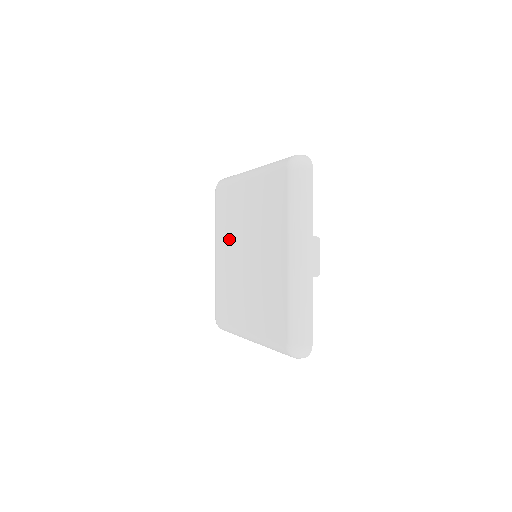
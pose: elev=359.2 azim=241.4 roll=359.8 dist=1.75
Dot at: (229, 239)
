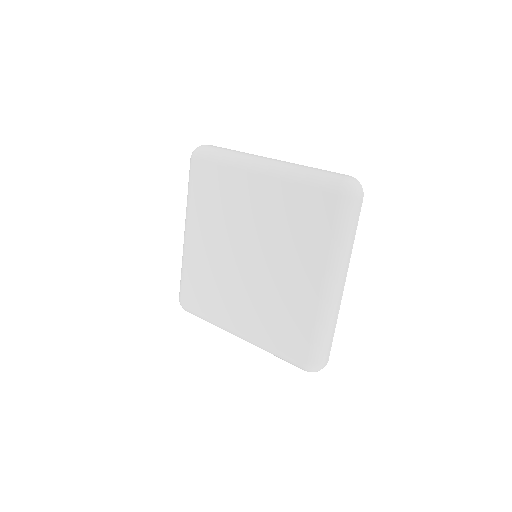
Dot at: (217, 228)
